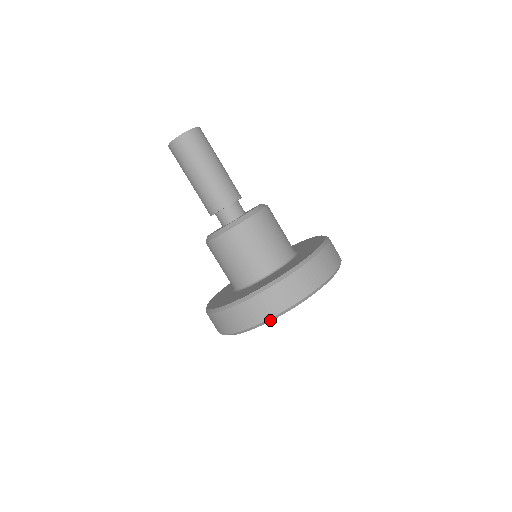
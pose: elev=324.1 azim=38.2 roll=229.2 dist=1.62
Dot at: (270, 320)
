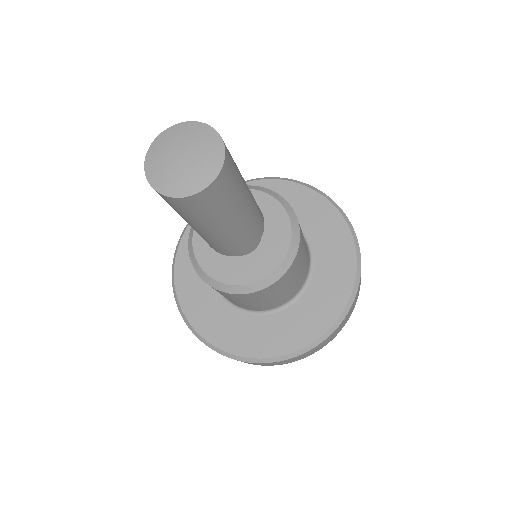
Dot at: occluded
